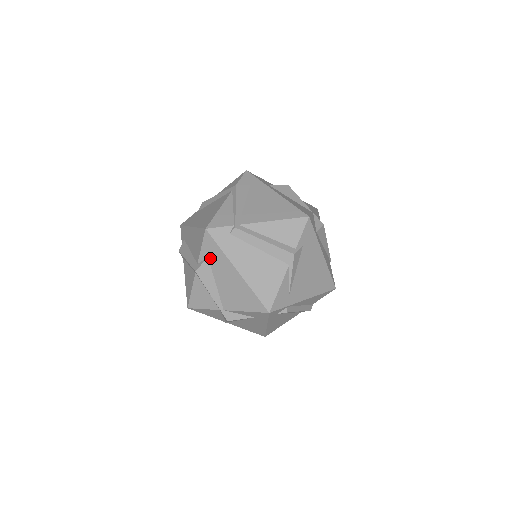
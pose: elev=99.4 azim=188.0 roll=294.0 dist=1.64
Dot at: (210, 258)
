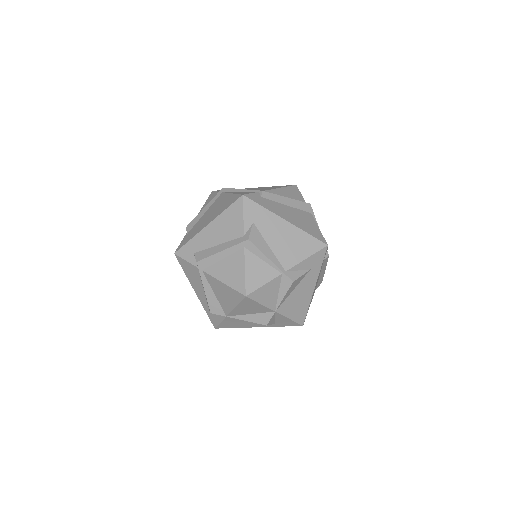
Dot at: (256, 222)
